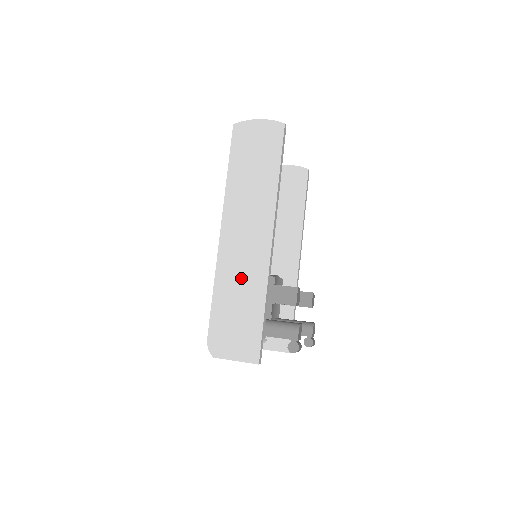
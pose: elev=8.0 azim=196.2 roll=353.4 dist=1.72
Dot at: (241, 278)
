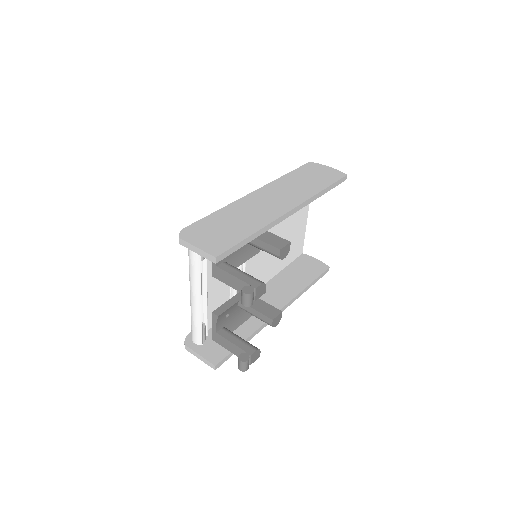
Dot at: (249, 213)
